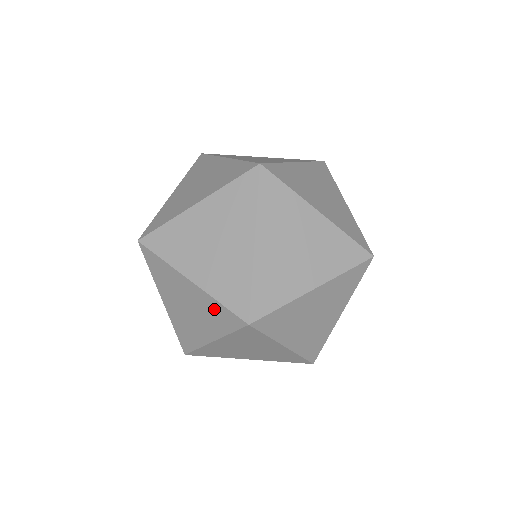
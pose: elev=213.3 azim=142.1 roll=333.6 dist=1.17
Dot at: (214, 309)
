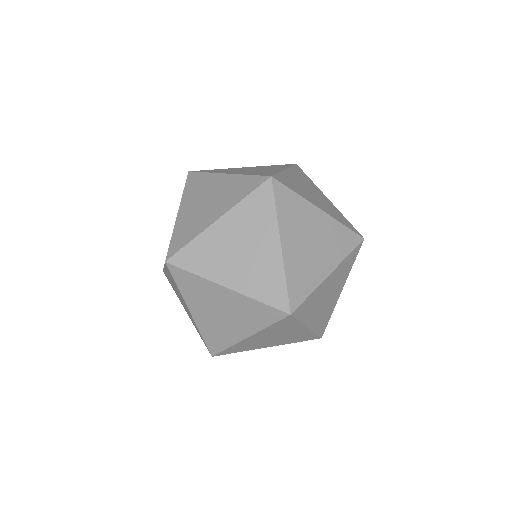
Dot at: occluded
